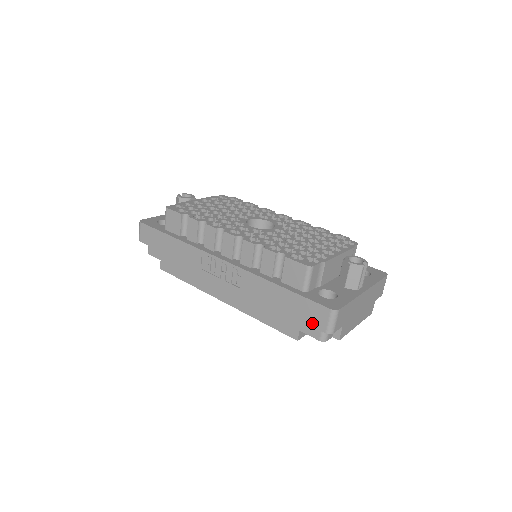
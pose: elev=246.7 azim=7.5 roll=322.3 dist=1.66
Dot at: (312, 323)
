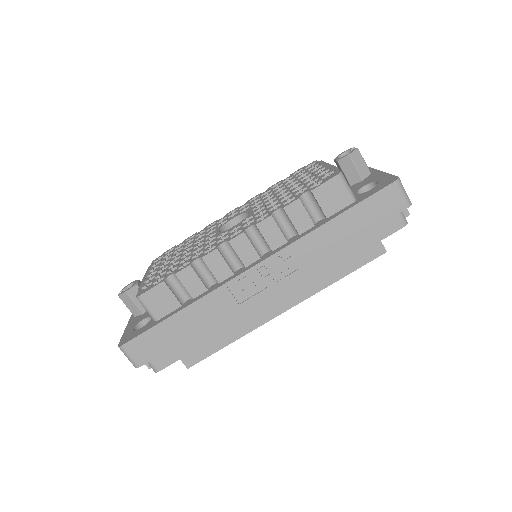
Dot at: (390, 214)
